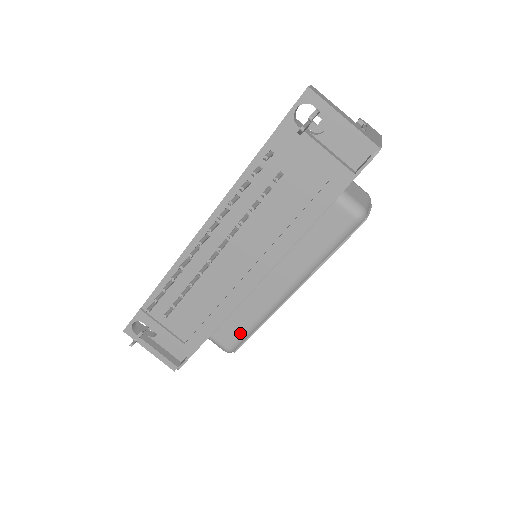
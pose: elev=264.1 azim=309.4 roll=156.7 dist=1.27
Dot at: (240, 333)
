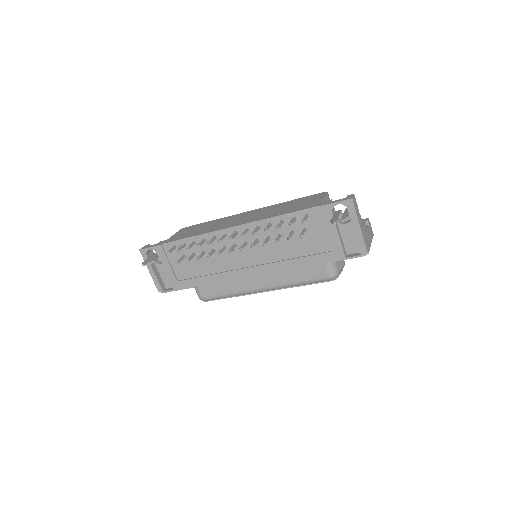
Dot at: (217, 294)
